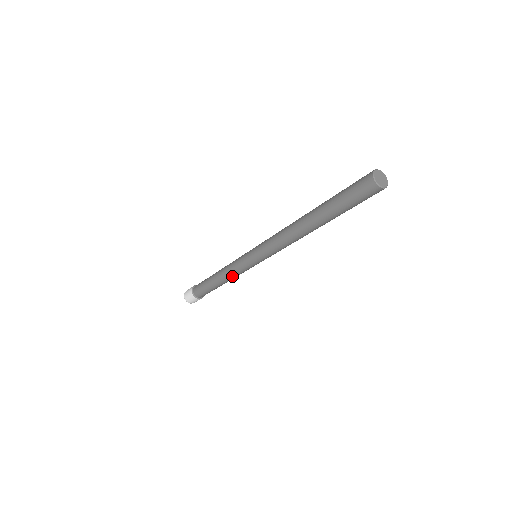
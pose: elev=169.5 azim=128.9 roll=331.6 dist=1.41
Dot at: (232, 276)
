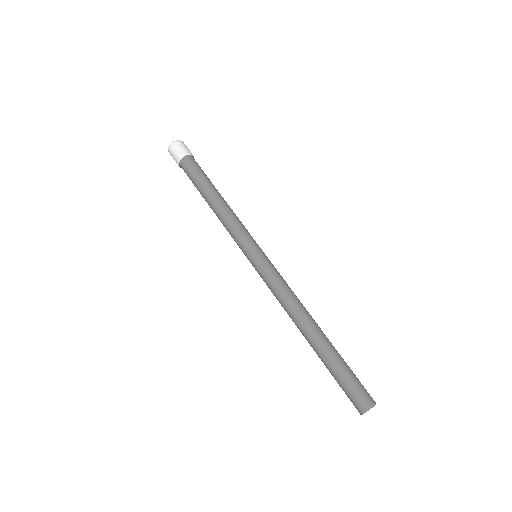
Dot at: occluded
